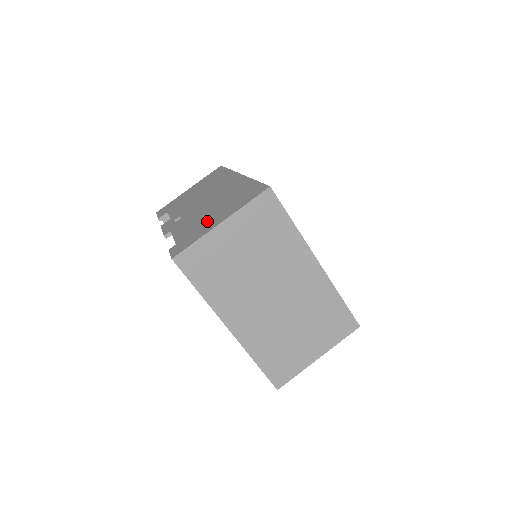
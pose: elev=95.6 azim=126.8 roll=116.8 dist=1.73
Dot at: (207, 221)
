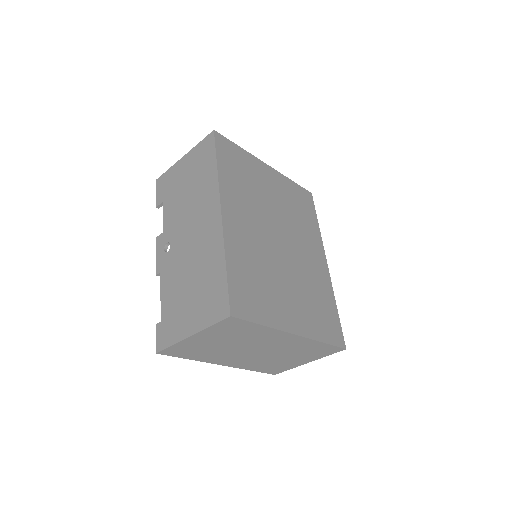
Dot at: (183, 309)
